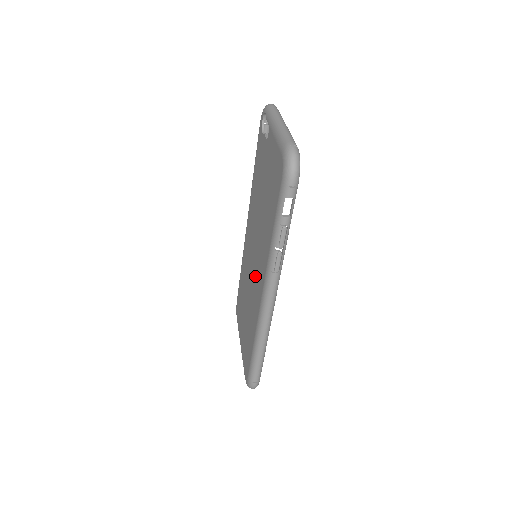
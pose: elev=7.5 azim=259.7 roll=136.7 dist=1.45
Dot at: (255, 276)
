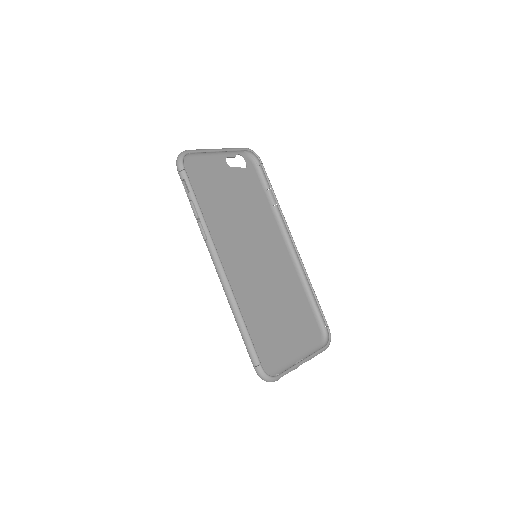
Dot at: (244, 267)
